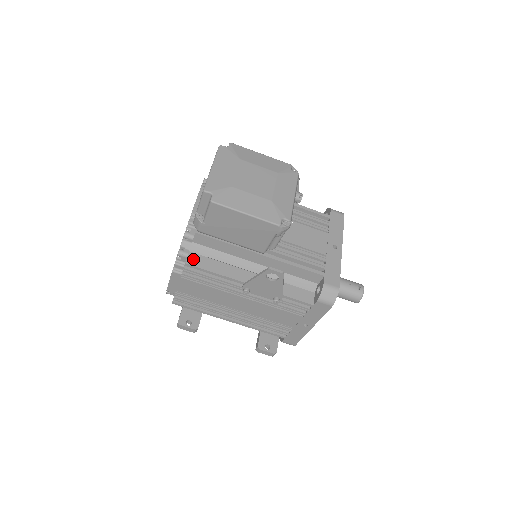
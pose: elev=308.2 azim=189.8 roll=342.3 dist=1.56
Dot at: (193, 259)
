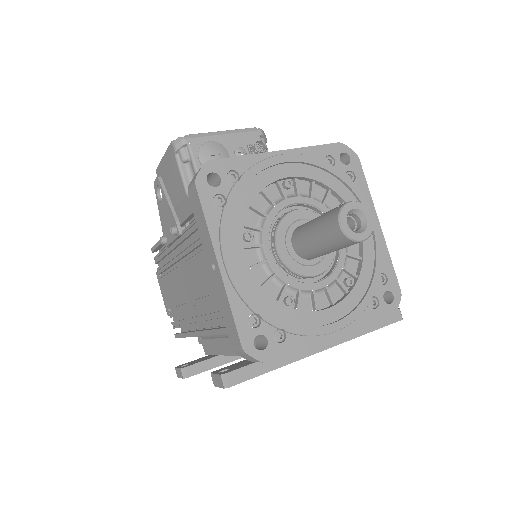
Dot at: occluded
